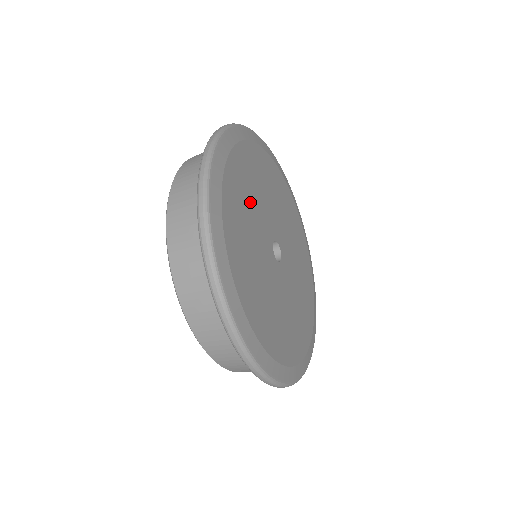
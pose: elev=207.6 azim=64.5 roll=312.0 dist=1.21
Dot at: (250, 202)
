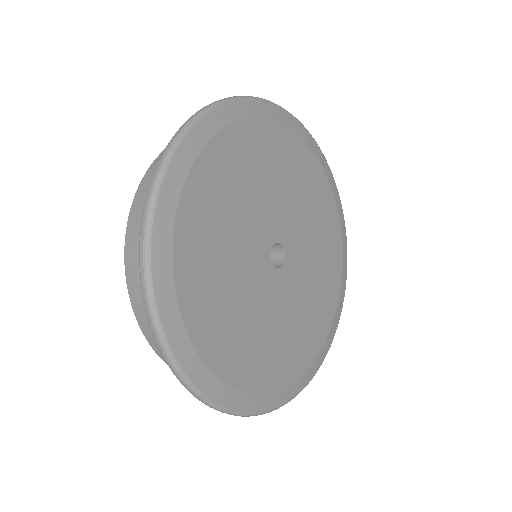
Dot at: (228, 286)
